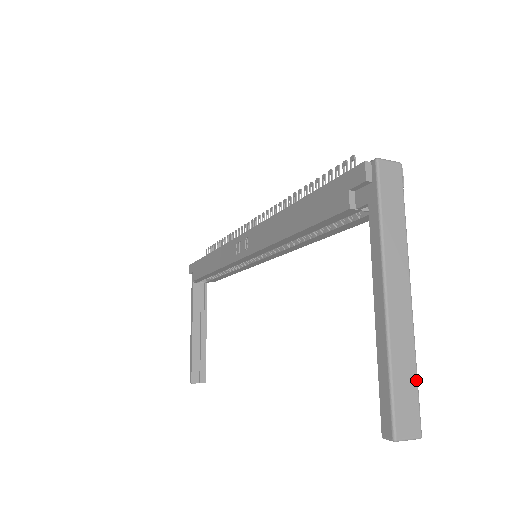
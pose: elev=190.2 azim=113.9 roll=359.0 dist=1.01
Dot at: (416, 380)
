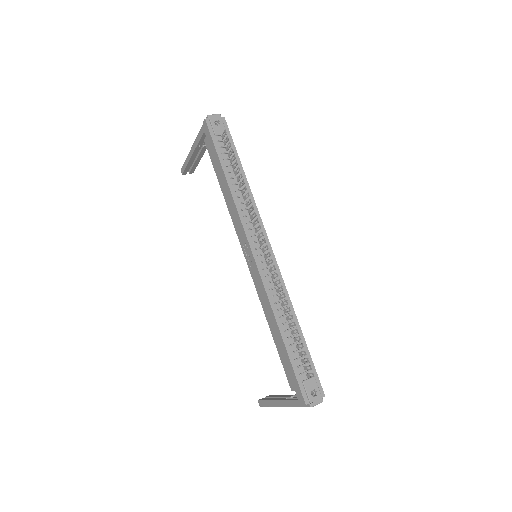
Dot at: occluded
